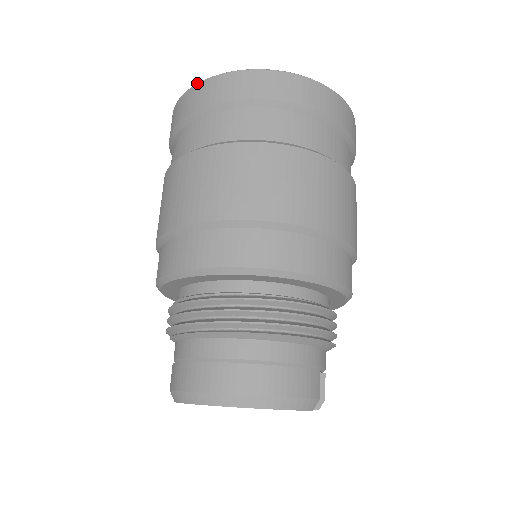
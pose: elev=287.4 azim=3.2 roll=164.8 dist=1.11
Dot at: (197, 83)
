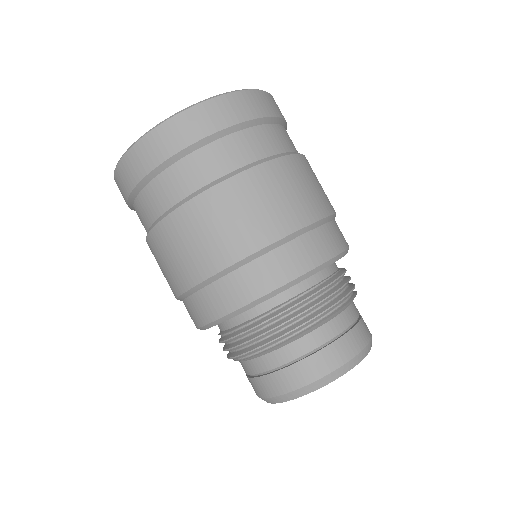
Dot at: (155, 127)
